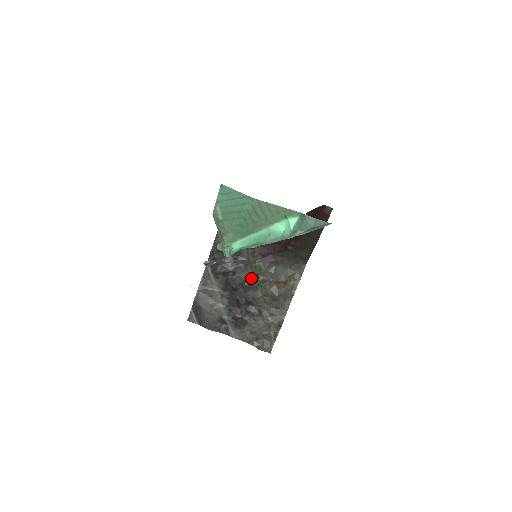
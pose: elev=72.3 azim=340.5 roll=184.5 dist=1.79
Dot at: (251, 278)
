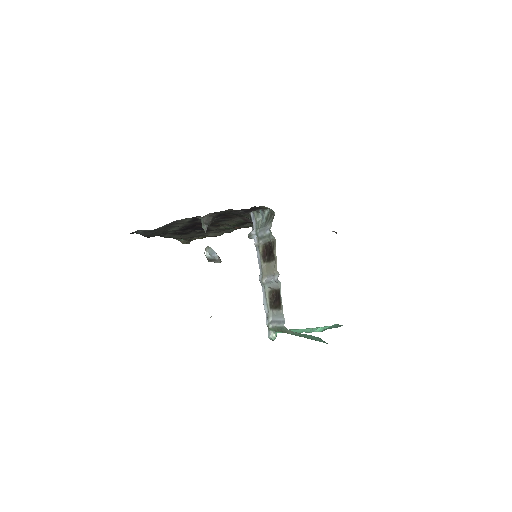
Dot at: occluded
